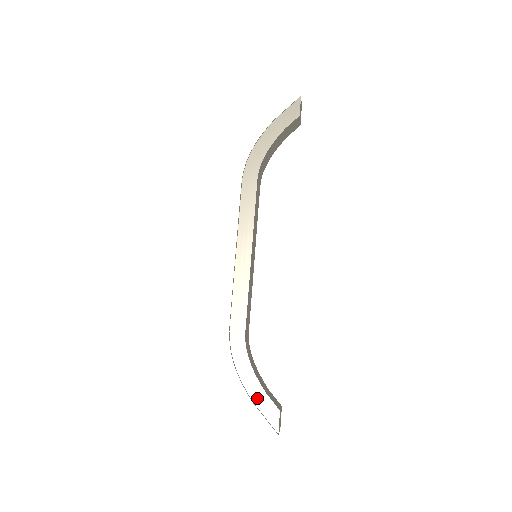
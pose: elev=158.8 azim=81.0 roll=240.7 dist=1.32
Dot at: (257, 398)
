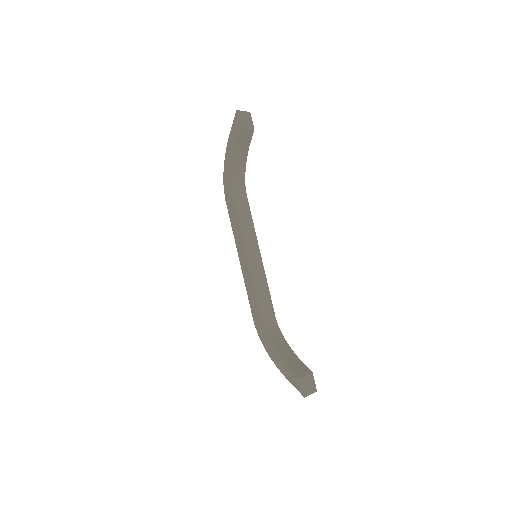
Dot at: (283, 370)
